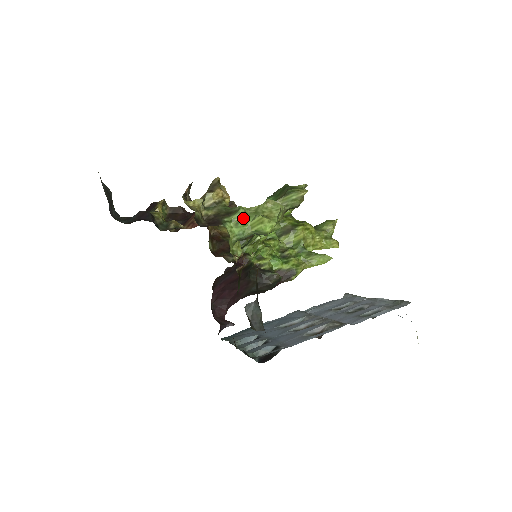
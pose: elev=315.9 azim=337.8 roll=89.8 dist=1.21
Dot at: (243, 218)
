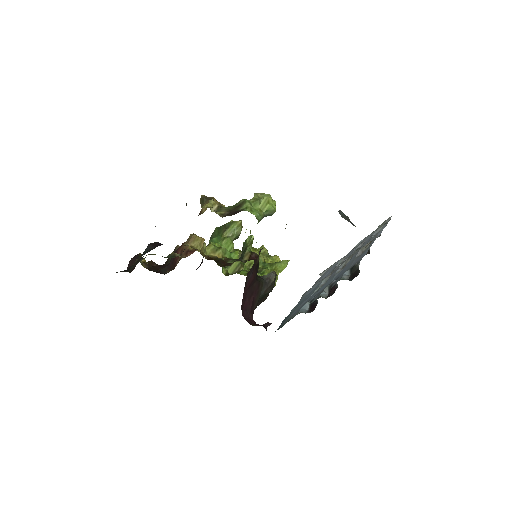
Dot at: (251, 205)
